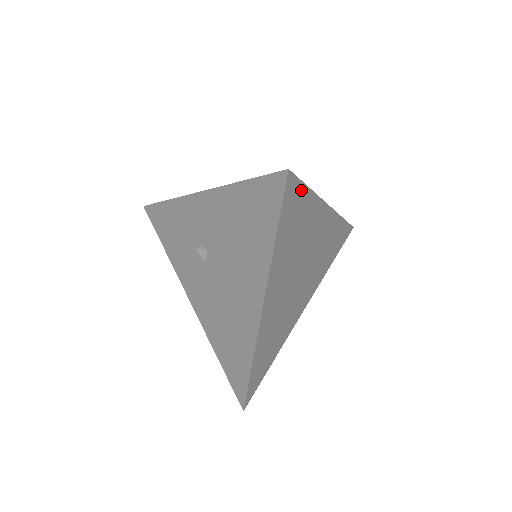
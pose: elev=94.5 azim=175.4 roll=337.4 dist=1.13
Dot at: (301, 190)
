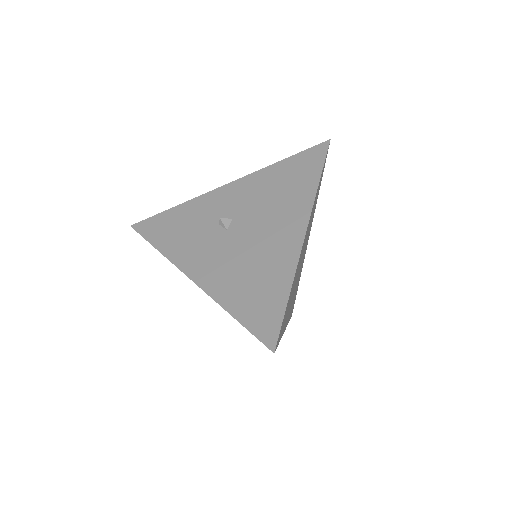
Dot at: occluded
